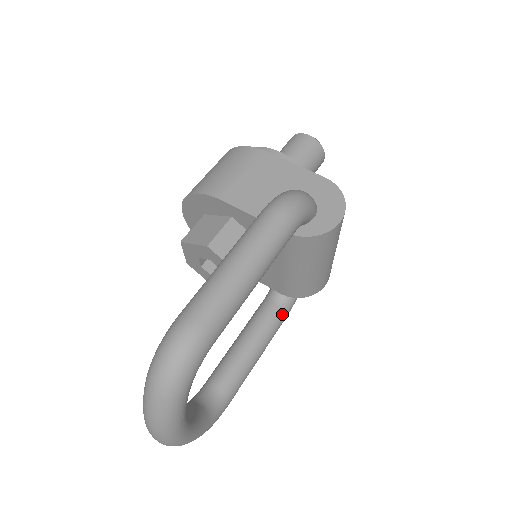
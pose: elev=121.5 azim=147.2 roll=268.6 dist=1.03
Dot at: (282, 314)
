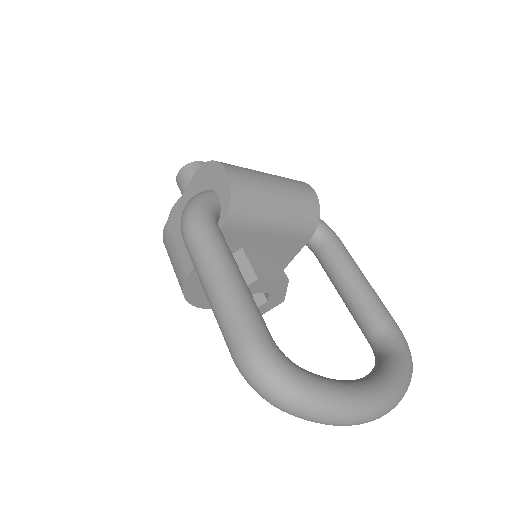
Dot at: (331, 243)
